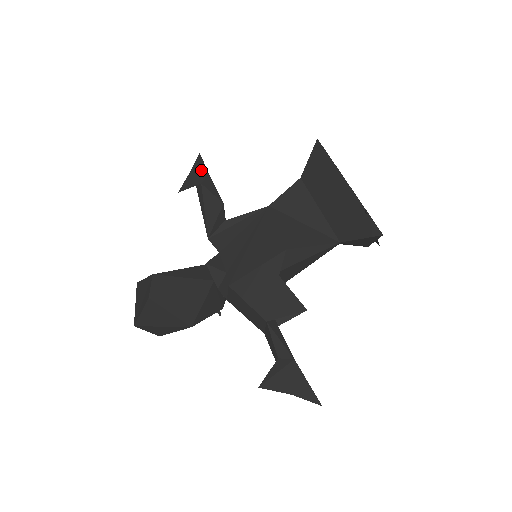
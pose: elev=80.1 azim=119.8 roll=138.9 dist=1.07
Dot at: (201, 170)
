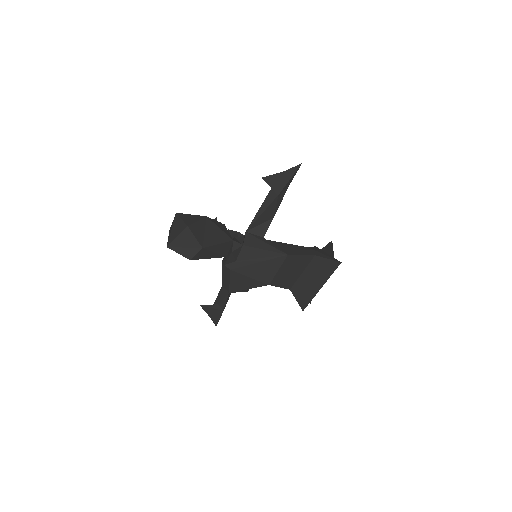
Dot at: (288, 182)
